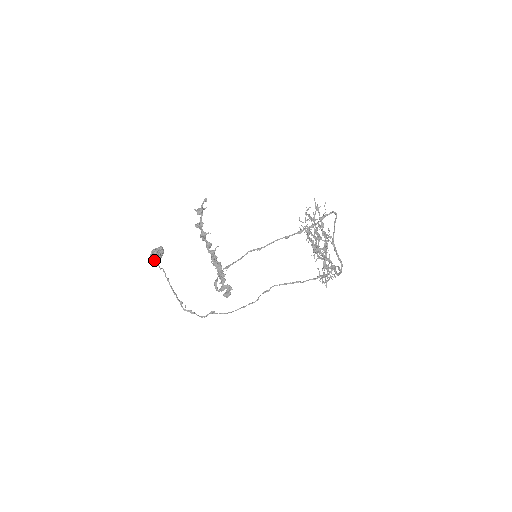
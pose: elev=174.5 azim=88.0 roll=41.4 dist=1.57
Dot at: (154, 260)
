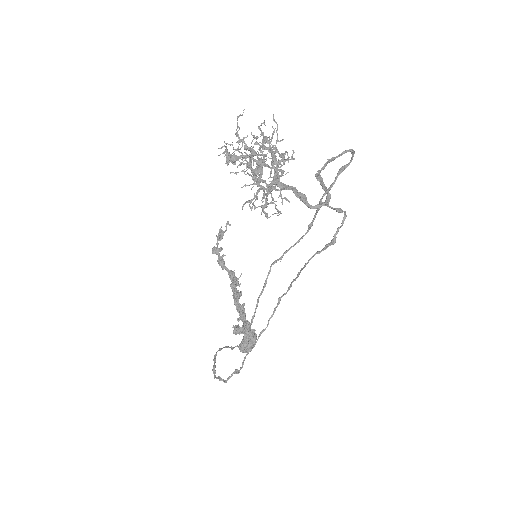
Dot at: (242, 348)
